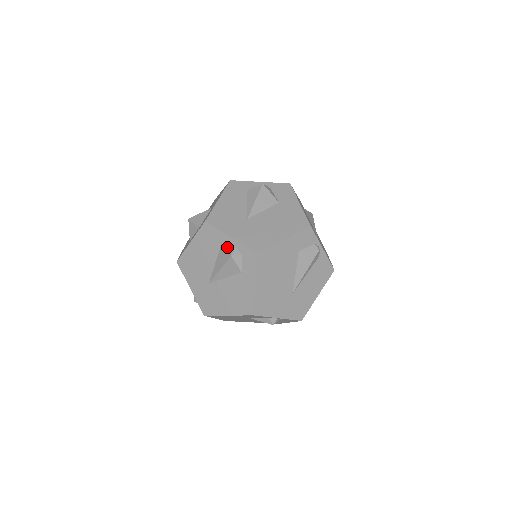
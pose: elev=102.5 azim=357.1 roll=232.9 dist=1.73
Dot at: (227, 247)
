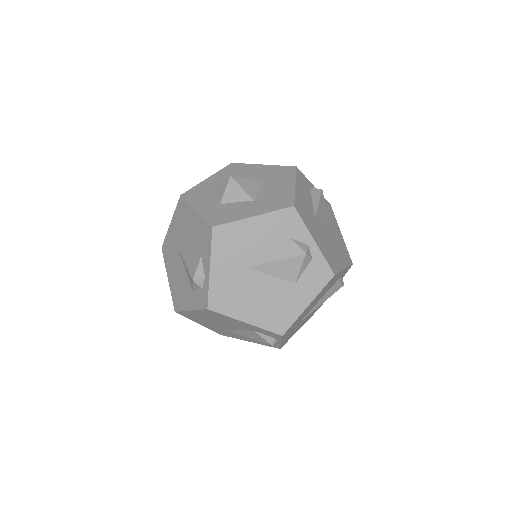
Dot at: (202, 267)
